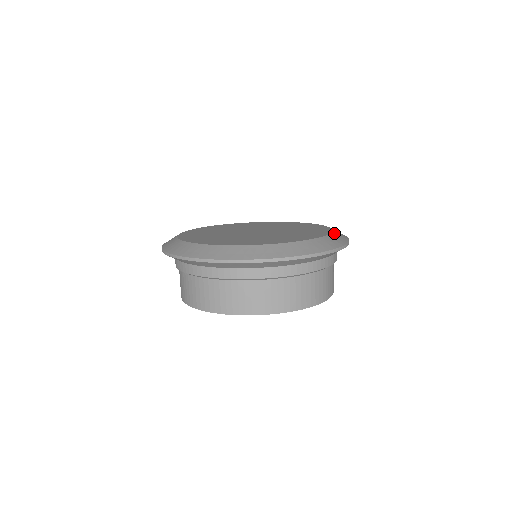
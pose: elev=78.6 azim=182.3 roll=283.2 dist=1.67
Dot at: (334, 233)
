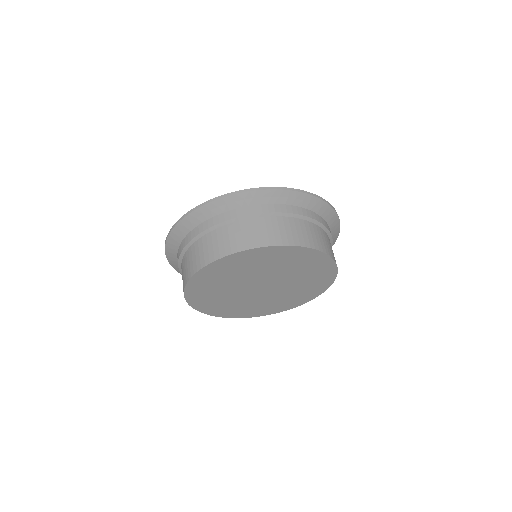
Dot at: occluded
